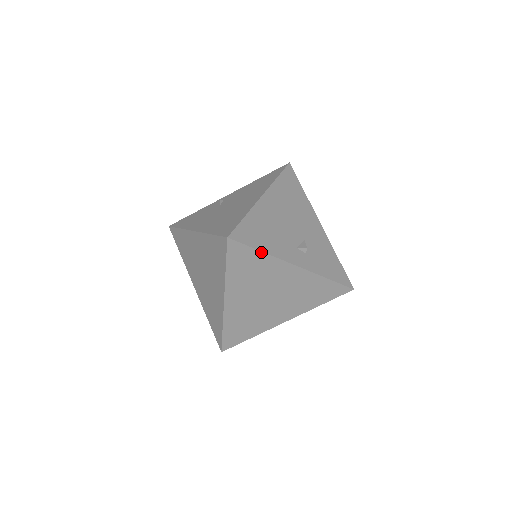
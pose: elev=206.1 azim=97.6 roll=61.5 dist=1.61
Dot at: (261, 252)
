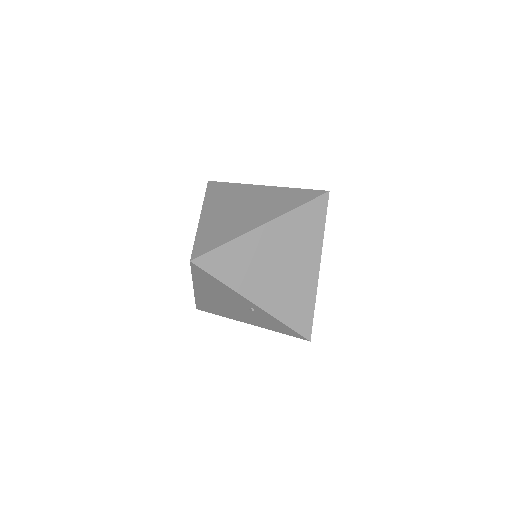
Dot at: (324, 227)
